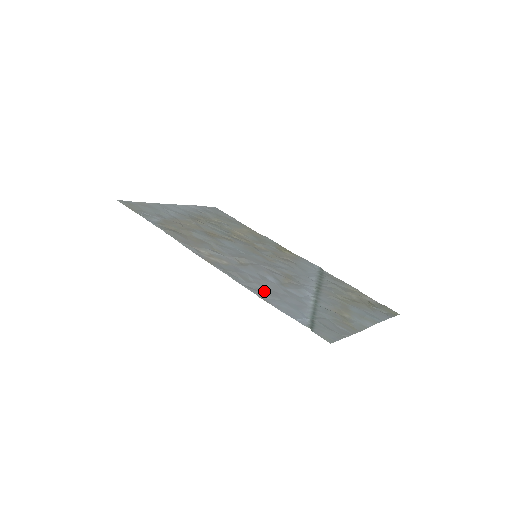
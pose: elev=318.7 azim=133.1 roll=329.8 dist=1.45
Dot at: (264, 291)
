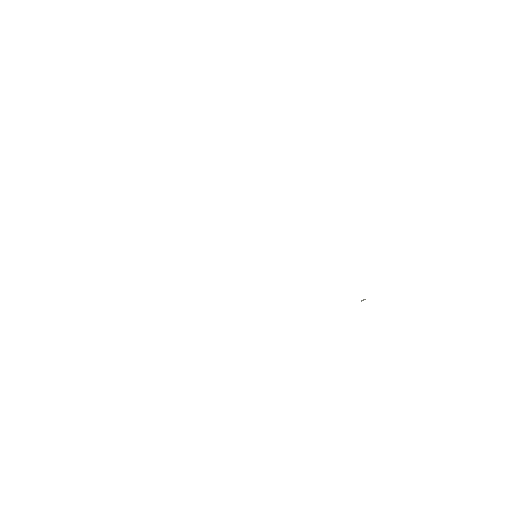
Dot at: occluded
